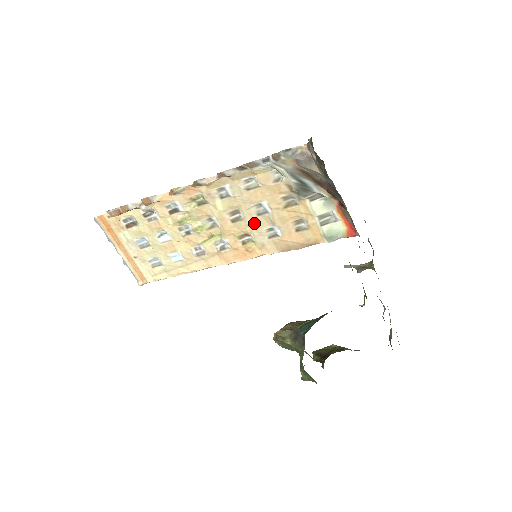
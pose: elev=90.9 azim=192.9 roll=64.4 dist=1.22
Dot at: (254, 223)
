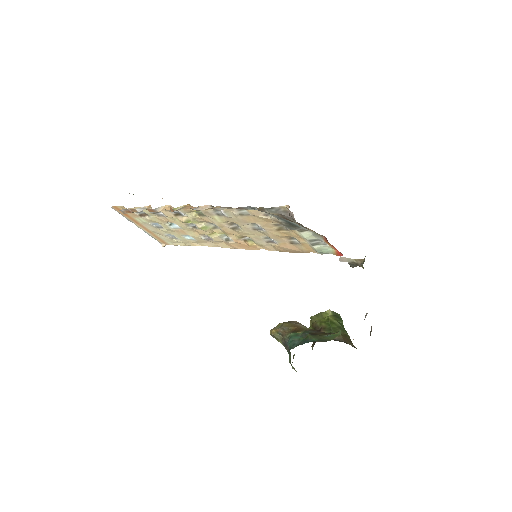
Dot at: (251, 233)
